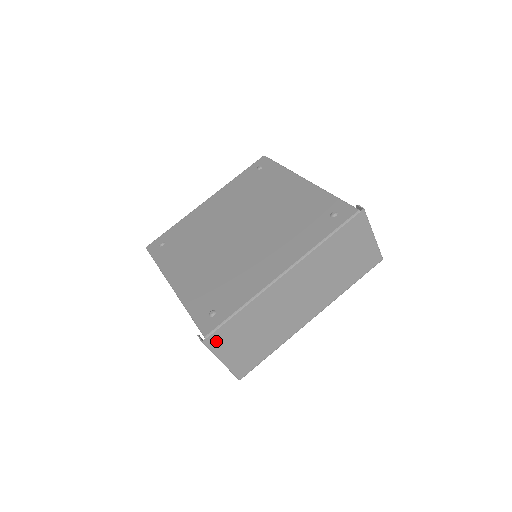
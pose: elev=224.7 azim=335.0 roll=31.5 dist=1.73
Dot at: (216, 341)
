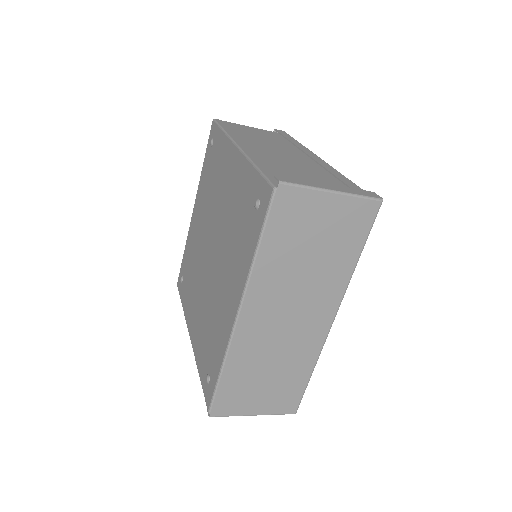
Dot at: (225, 408)
